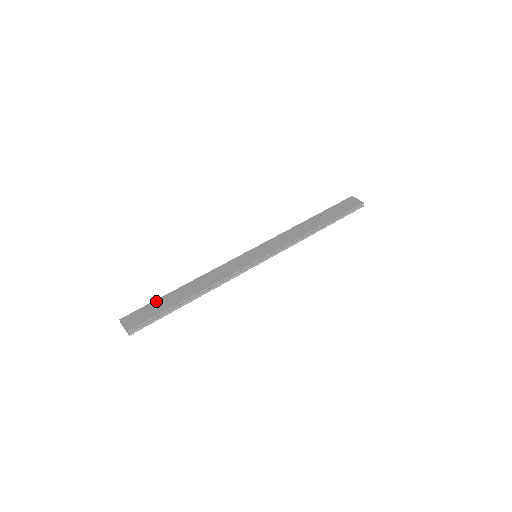
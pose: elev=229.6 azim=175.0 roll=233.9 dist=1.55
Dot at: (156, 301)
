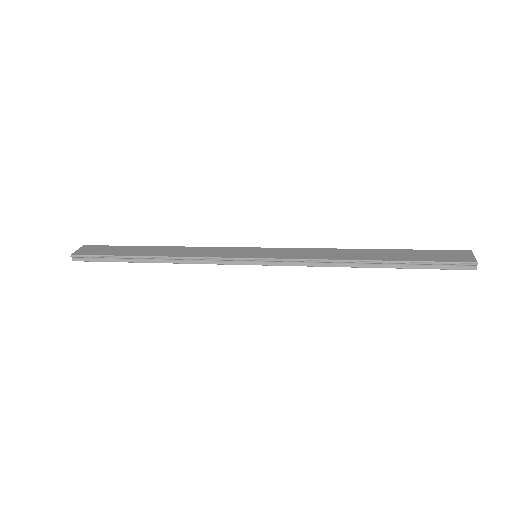
Dot at: (123, 246)
